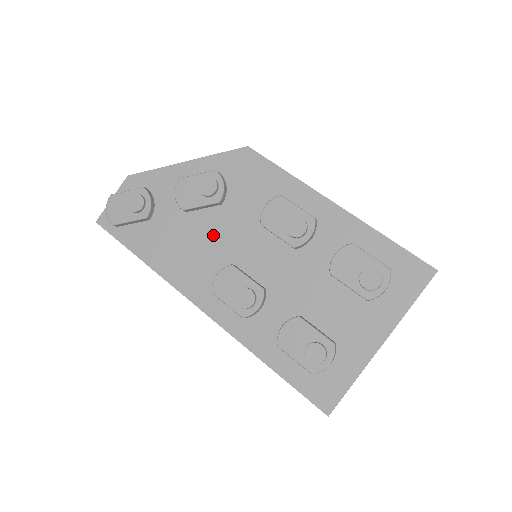
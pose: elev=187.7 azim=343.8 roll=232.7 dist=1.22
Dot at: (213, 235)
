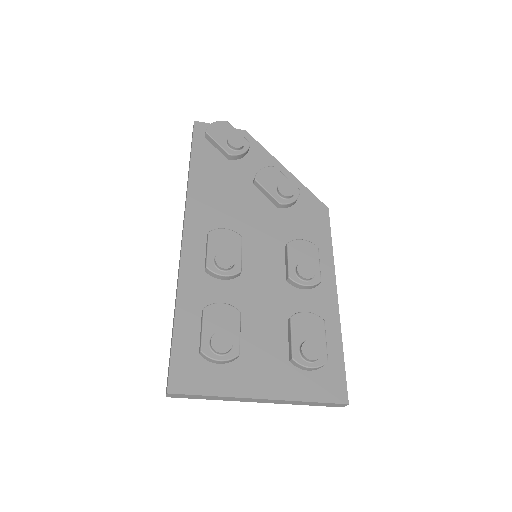
Dot at: (249, 214)
